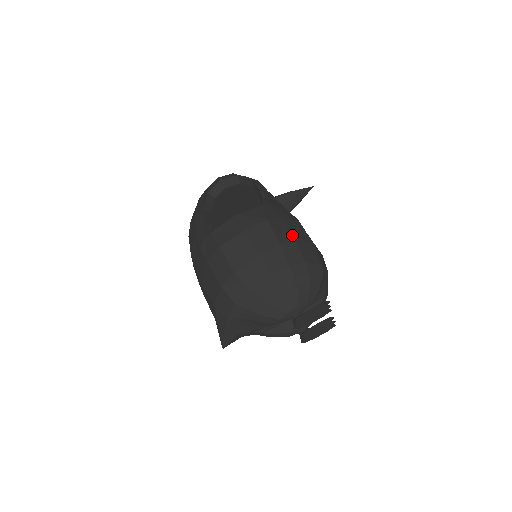
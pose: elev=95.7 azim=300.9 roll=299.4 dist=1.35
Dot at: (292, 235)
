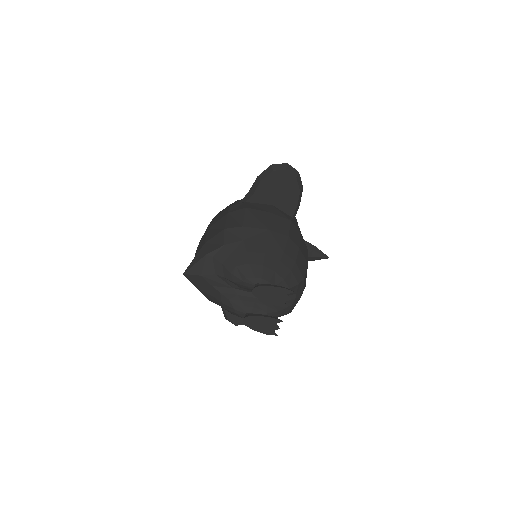
Dot at: (299, 243)
